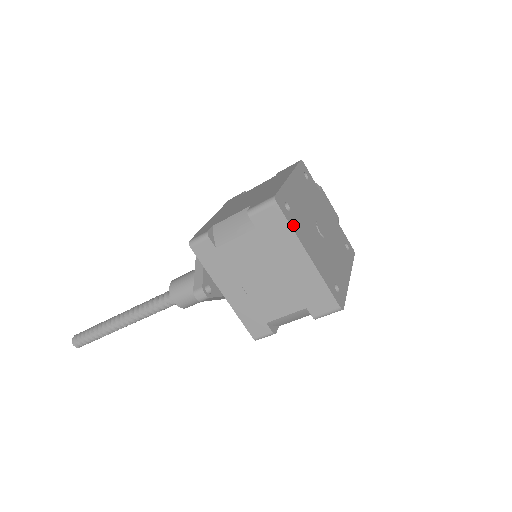
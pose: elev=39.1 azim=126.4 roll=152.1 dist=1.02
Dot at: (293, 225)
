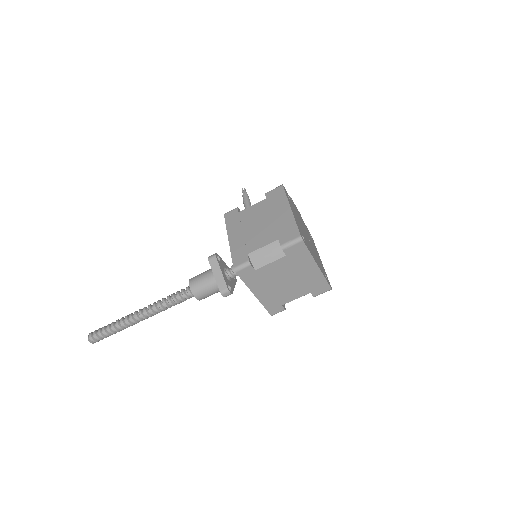
Dot at: (309, 250)
